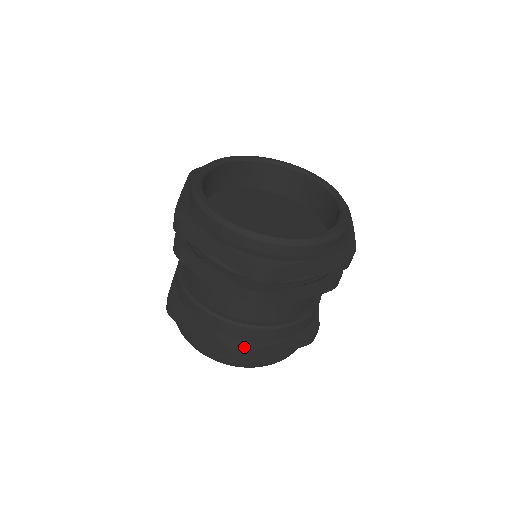
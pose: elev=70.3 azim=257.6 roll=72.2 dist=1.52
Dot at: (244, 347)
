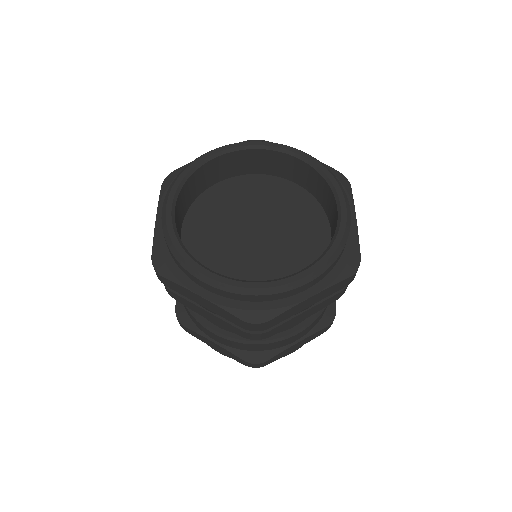
Dot at: (259, 357)
